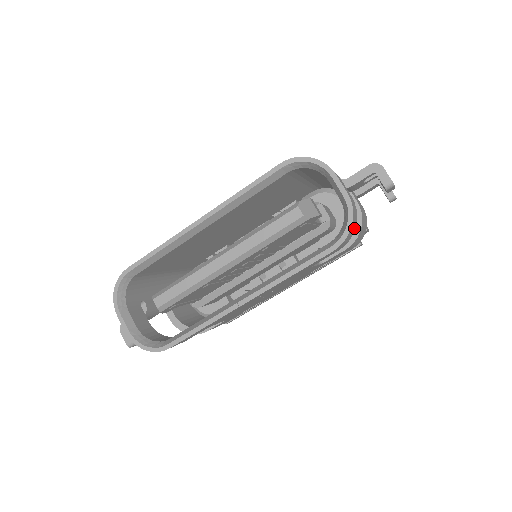
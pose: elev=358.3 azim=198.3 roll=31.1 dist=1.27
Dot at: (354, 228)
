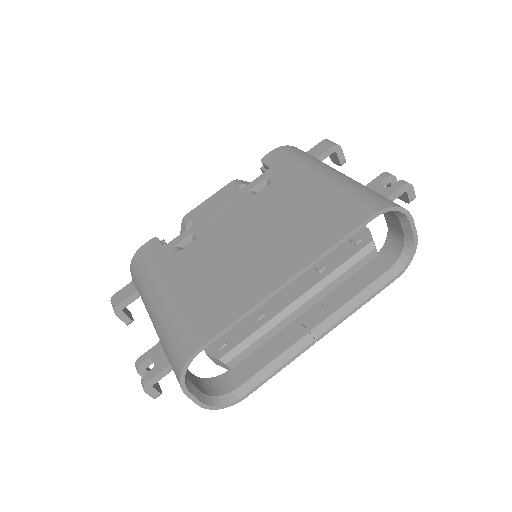
Dot at: occluded
